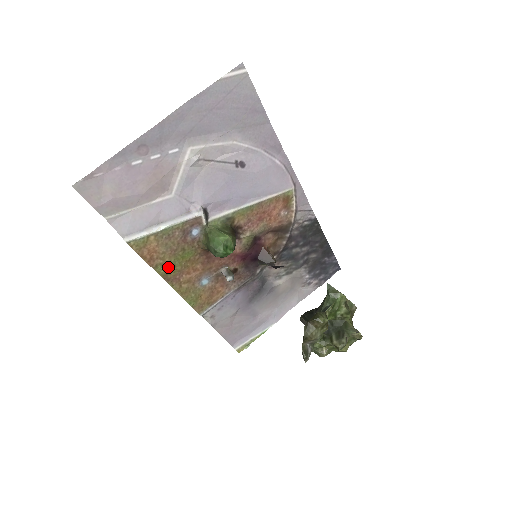
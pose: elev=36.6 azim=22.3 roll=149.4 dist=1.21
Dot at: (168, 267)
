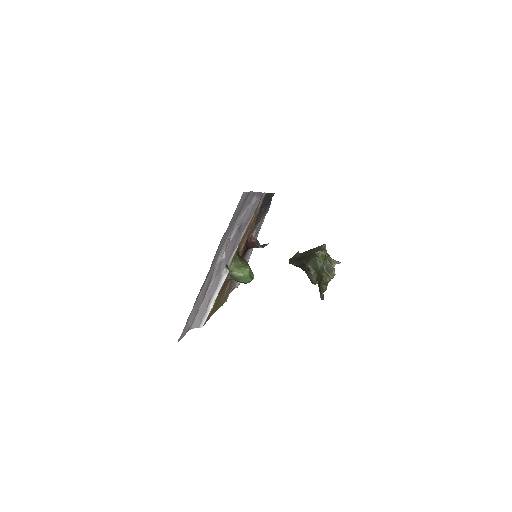
Dot at: (215, 307)
